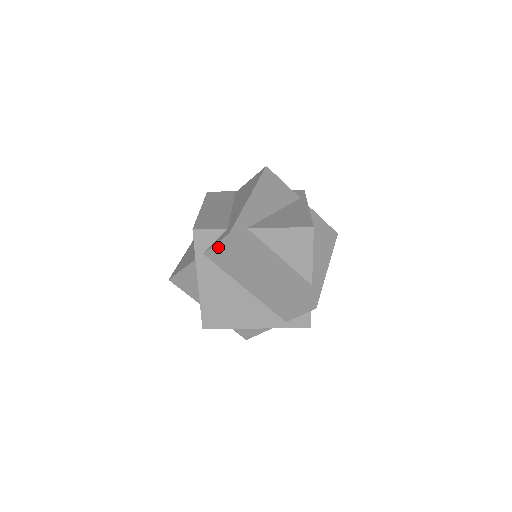
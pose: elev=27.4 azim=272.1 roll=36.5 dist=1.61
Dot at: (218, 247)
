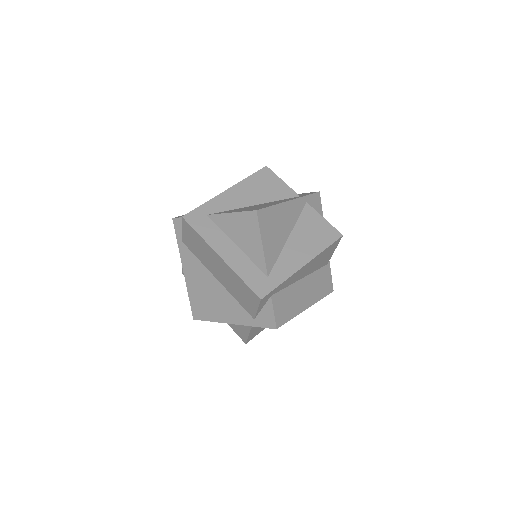
Dot at: (184, 233)
